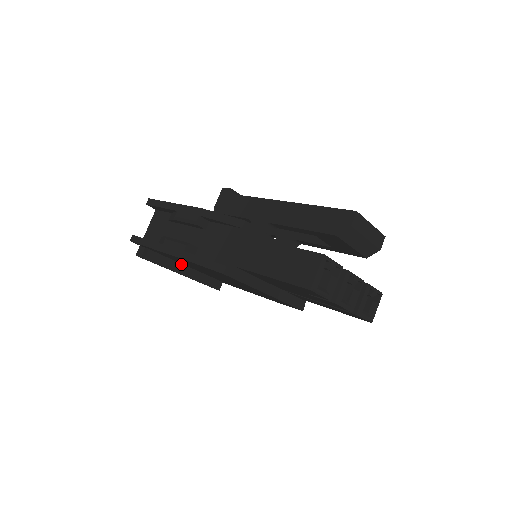
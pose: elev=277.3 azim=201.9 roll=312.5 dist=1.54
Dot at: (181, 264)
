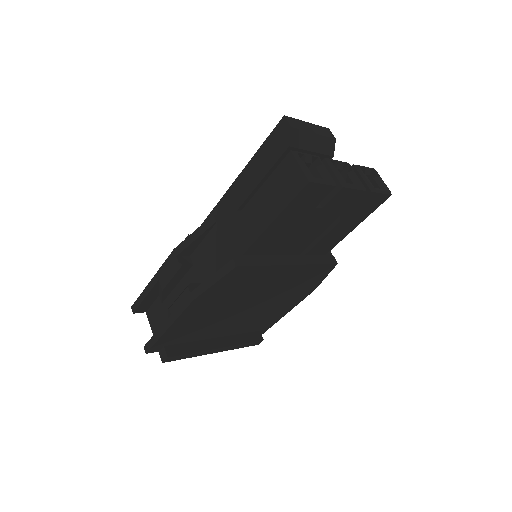
Dot at: (209, 340)
